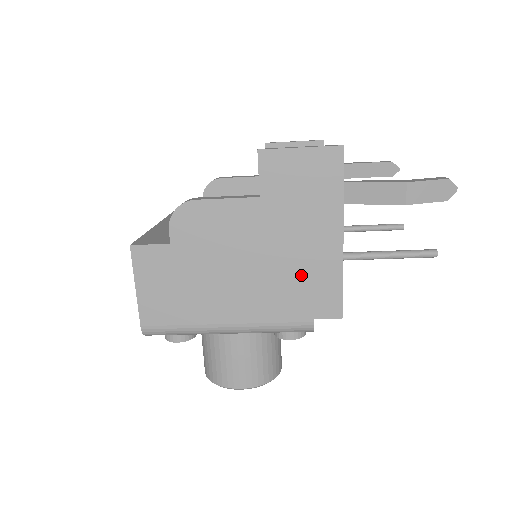
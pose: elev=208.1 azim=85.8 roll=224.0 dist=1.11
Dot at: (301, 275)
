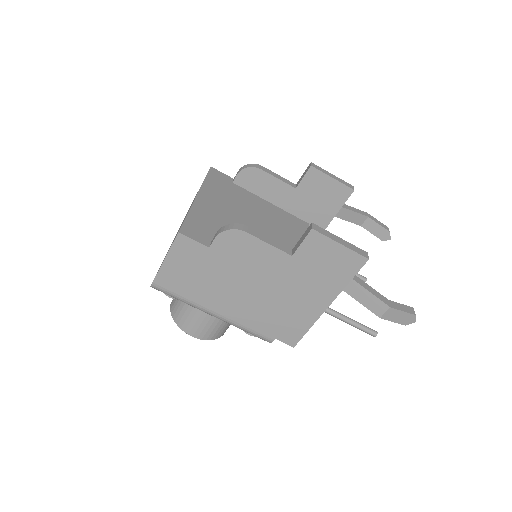
Dot at: (285, 312)
